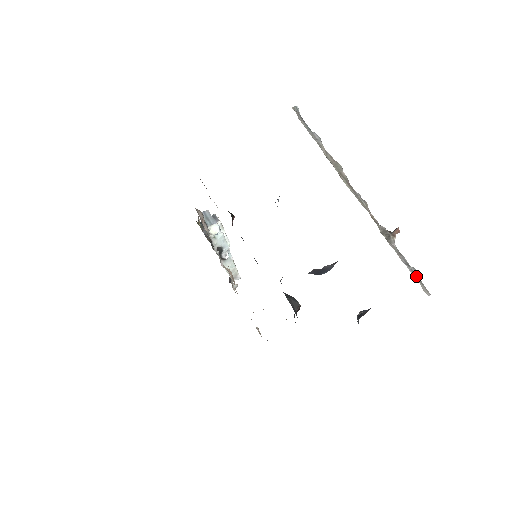
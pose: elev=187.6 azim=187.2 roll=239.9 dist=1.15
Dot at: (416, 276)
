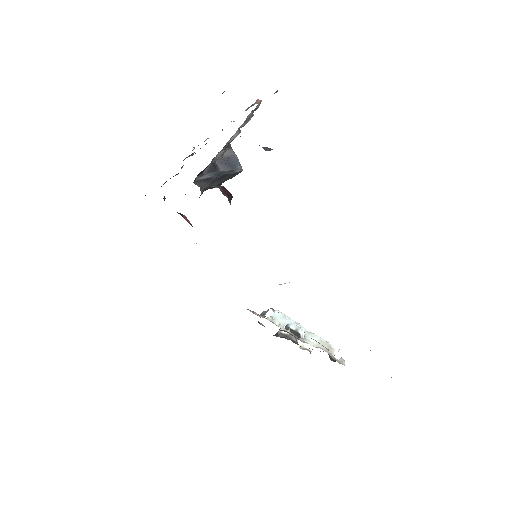
Dot at: occluded
